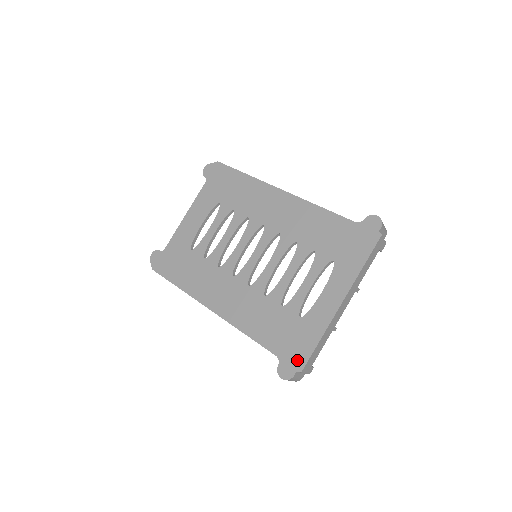
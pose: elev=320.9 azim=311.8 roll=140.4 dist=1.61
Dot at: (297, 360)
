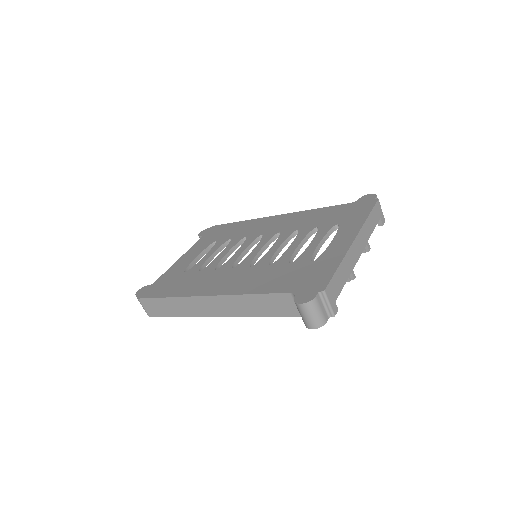
Dot at: (317, 285)
